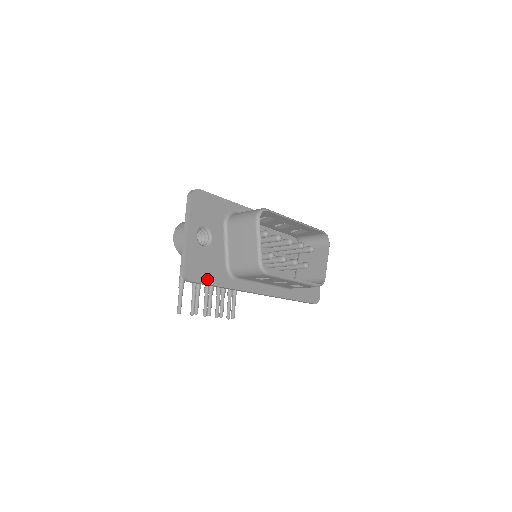
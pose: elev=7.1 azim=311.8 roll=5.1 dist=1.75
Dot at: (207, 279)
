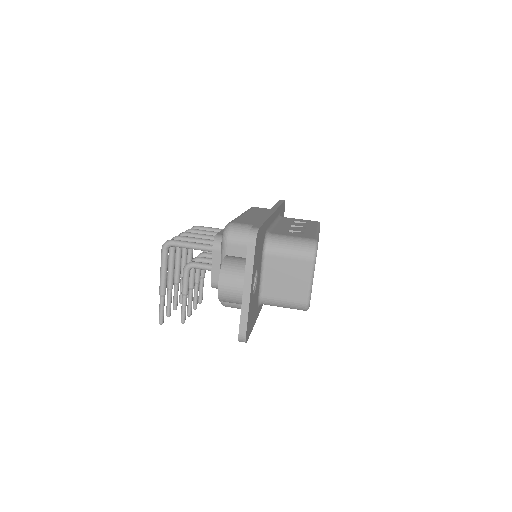
Dot at: (251, 327)
